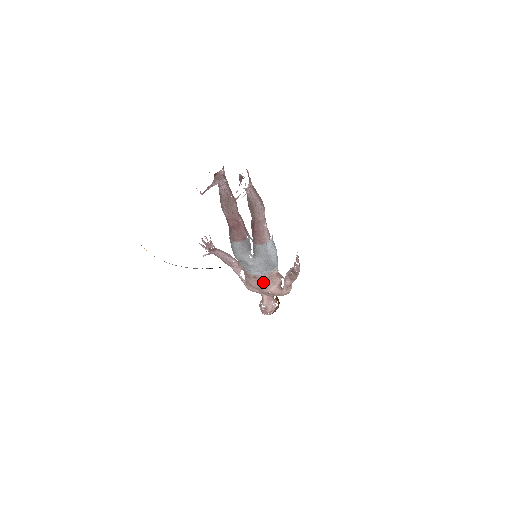
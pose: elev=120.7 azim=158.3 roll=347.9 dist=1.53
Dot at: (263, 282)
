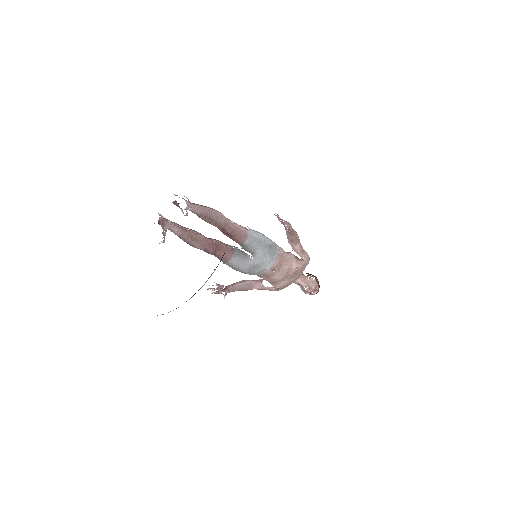
Dot at: (282, 267)
